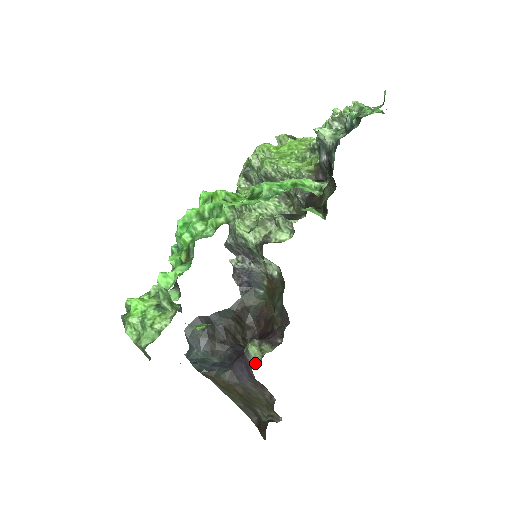
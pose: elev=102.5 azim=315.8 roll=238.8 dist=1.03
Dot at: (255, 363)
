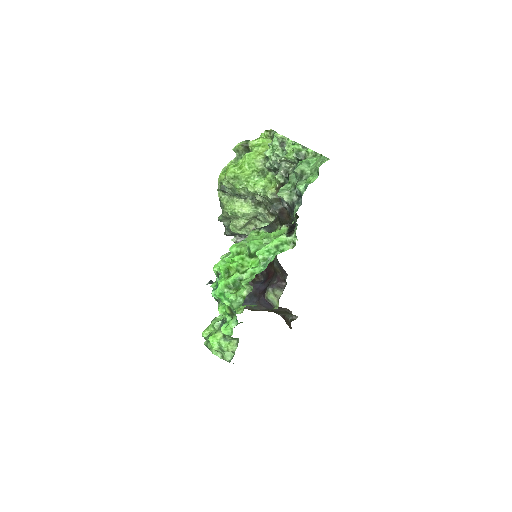
Dot at: (275, 305)
